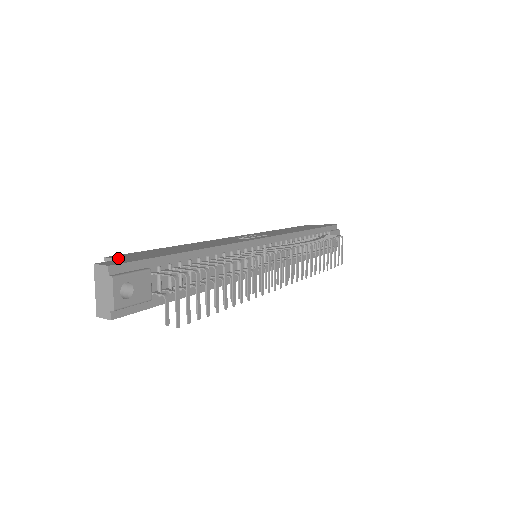
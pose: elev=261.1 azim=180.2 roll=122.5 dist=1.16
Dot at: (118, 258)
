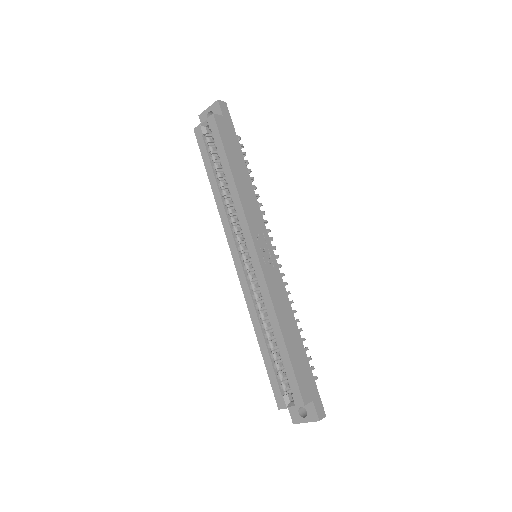
Dot at: (311, 400)
